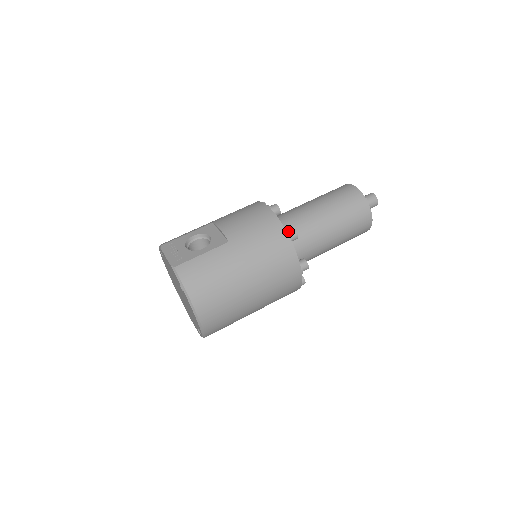
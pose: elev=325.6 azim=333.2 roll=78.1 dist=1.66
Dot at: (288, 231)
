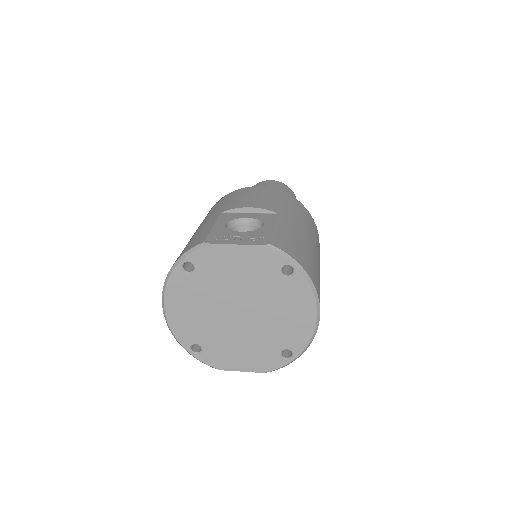
Dot at: occluded
